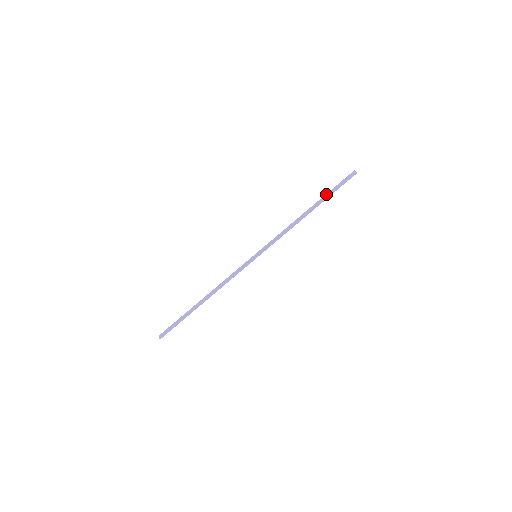
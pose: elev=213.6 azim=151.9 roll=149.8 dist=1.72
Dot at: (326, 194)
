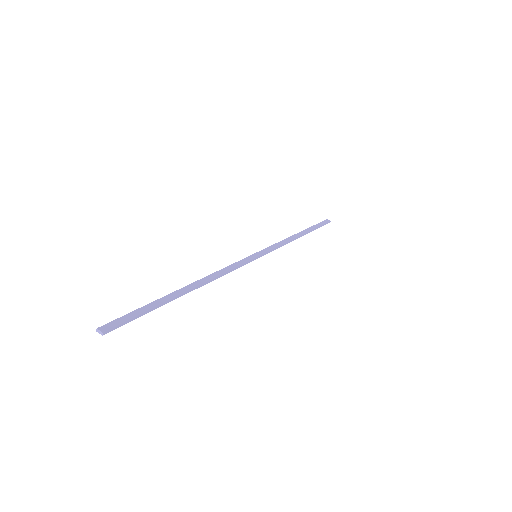
Dot at: (311, 226)
